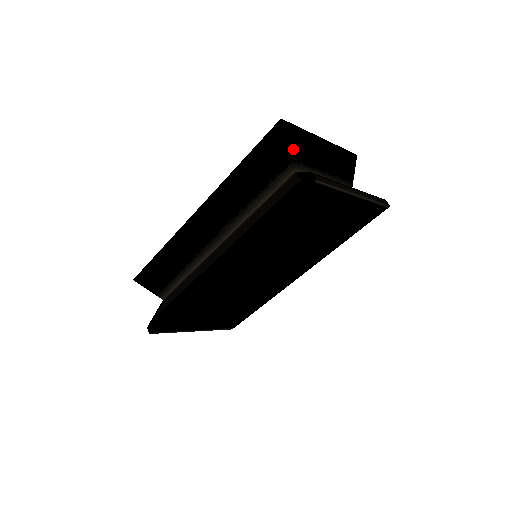
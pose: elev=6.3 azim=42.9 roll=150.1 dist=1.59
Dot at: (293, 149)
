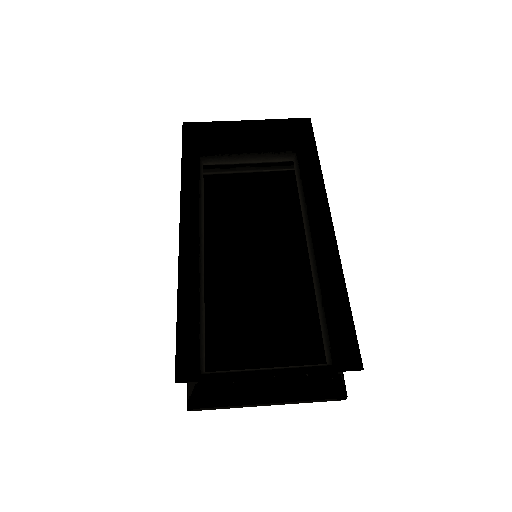
Dot at: (201, 376)
